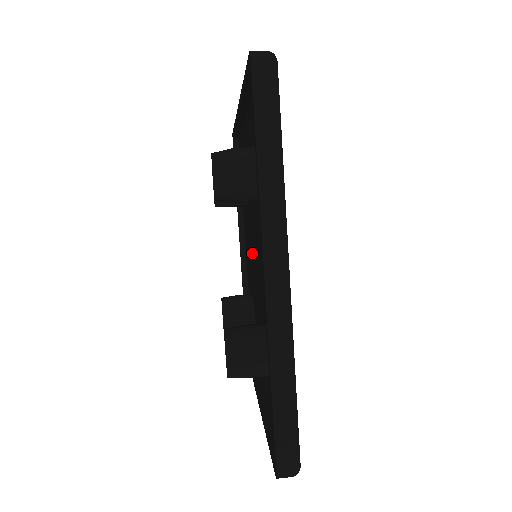
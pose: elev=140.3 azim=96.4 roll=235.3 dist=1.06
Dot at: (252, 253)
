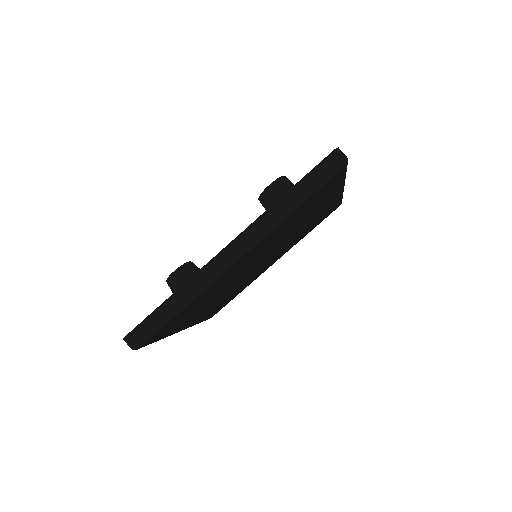
Dot at: occluded
